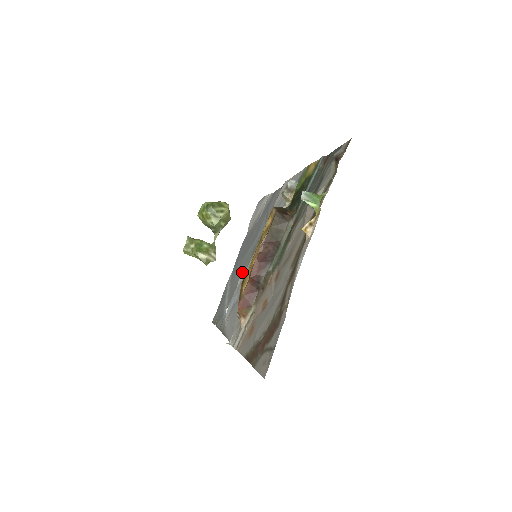
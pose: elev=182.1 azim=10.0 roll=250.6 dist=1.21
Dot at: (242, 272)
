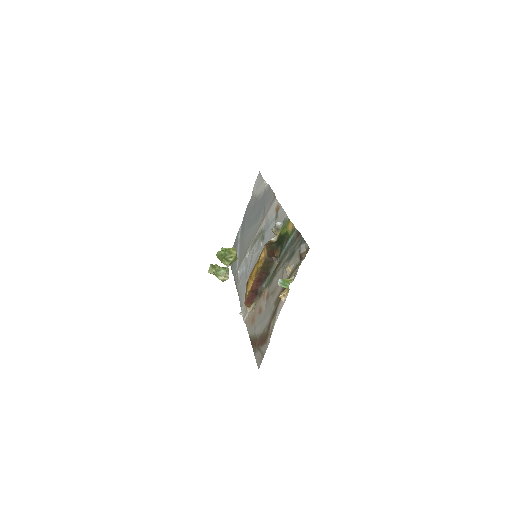
Dot at: (248, 245)
